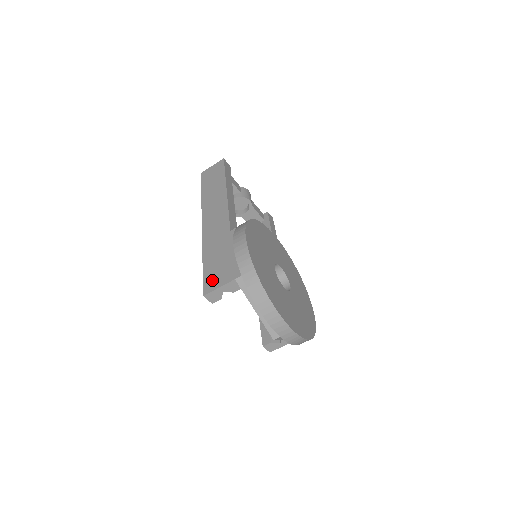
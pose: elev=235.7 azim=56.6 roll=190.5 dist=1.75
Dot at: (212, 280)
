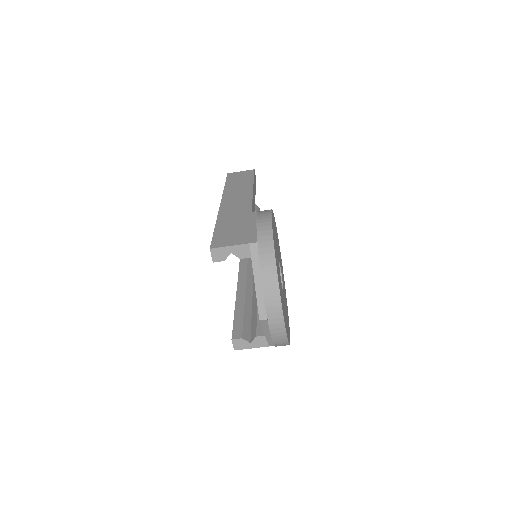
Dot at: (223, 240)
